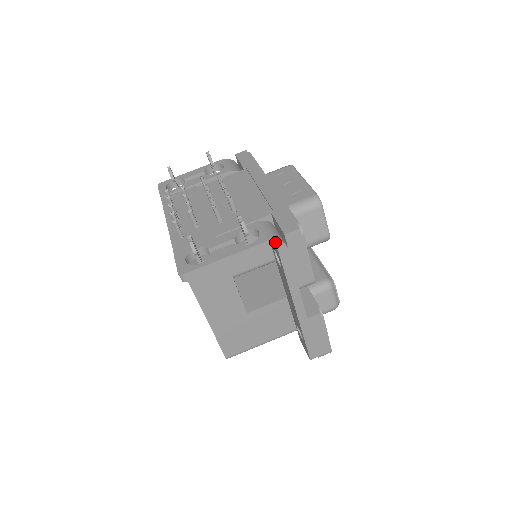
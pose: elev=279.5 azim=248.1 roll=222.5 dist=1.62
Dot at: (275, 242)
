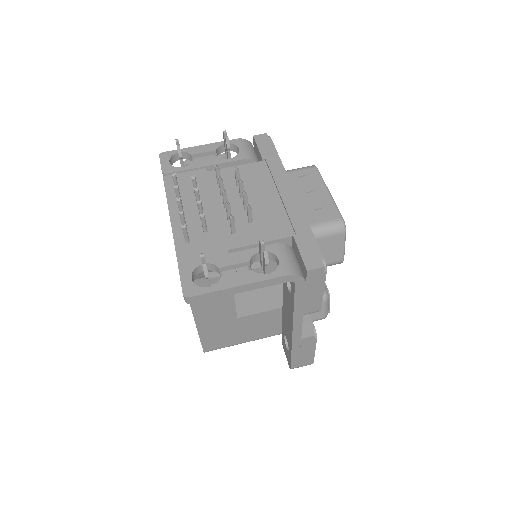
Dot at: (295, 276)
